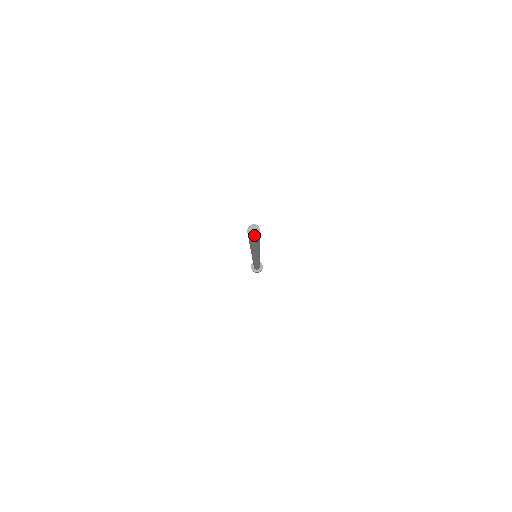
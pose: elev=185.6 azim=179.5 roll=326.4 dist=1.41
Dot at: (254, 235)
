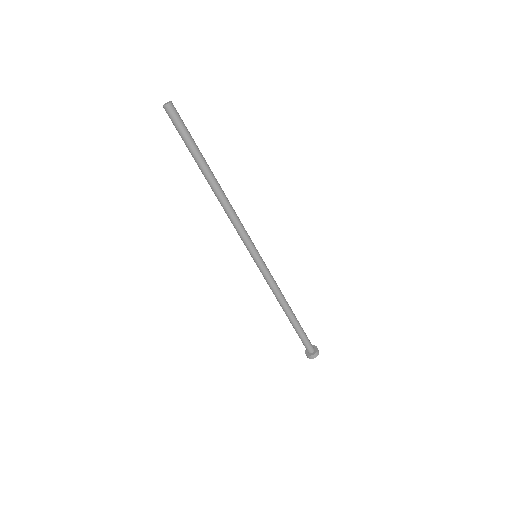
Dot at: (165, 105)
